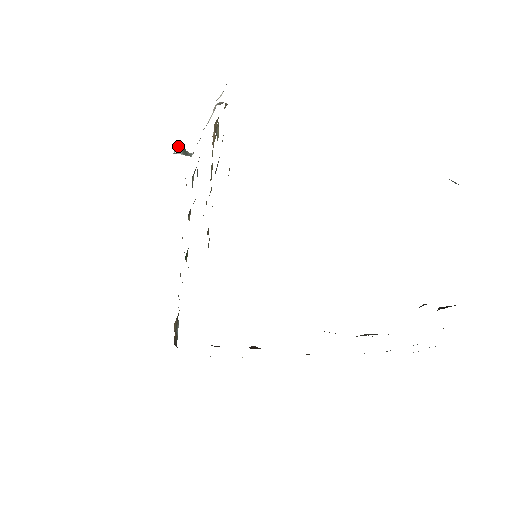
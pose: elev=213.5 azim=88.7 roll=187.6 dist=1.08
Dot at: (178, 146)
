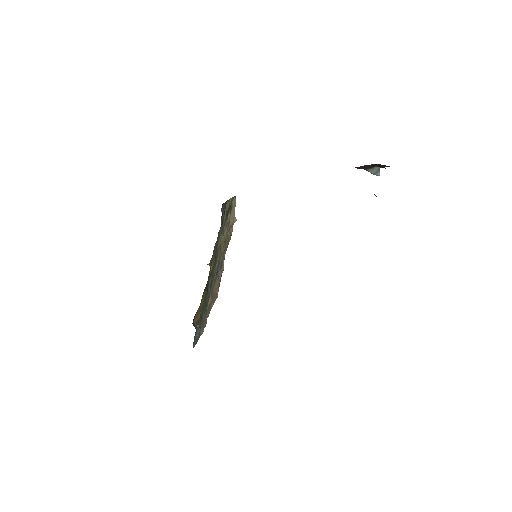
Dot at: occluded
